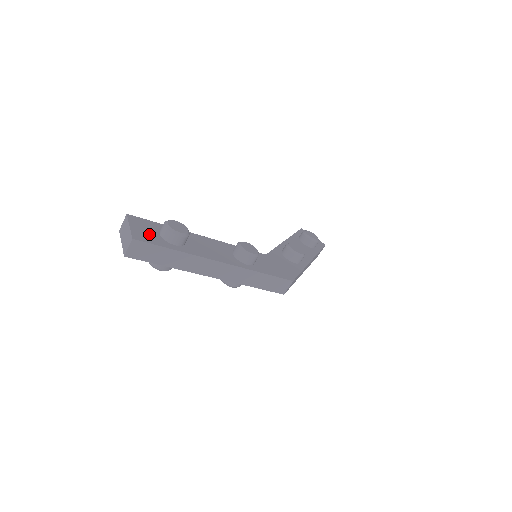
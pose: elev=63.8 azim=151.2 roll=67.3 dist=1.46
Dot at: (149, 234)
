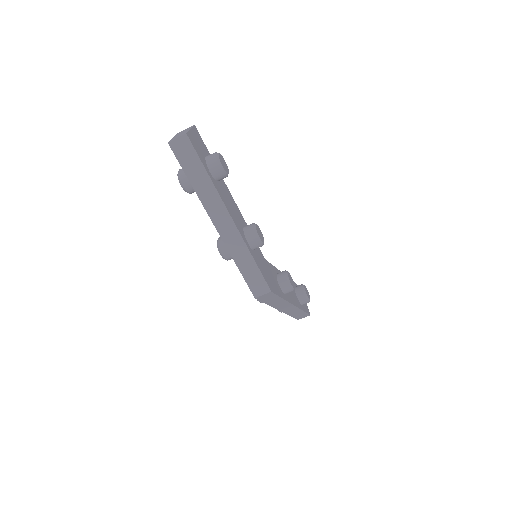
Dot at: (199, 147)
